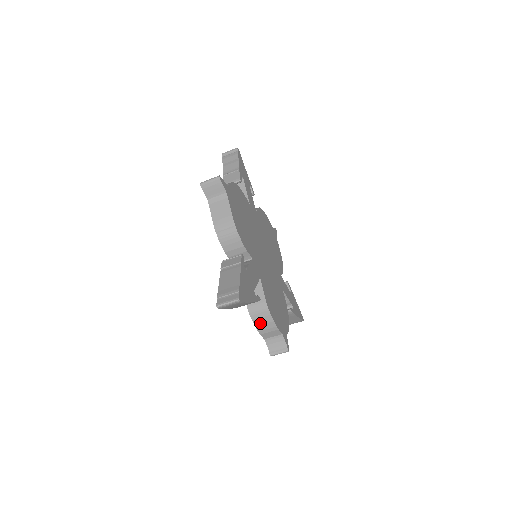
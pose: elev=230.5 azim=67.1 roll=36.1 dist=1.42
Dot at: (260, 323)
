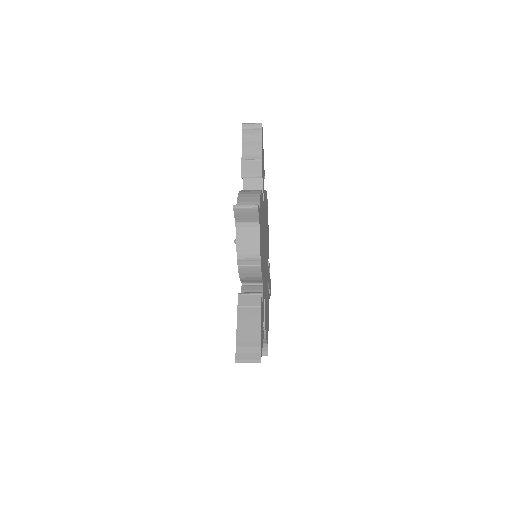
Dot at: occluded
